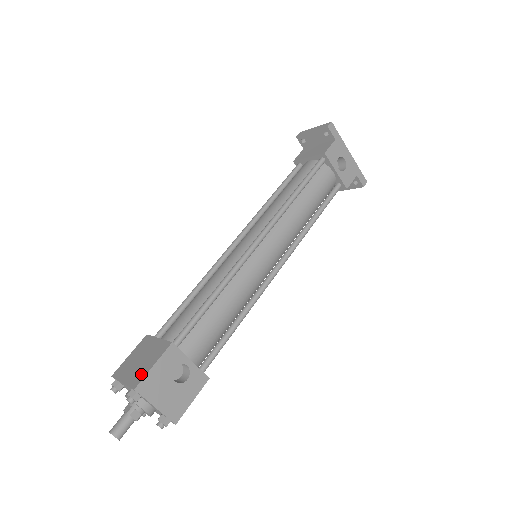
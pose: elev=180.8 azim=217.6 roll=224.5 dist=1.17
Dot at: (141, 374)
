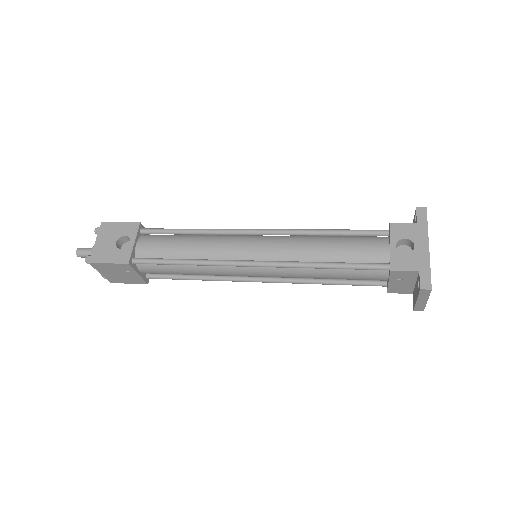
Dot at: occluded
